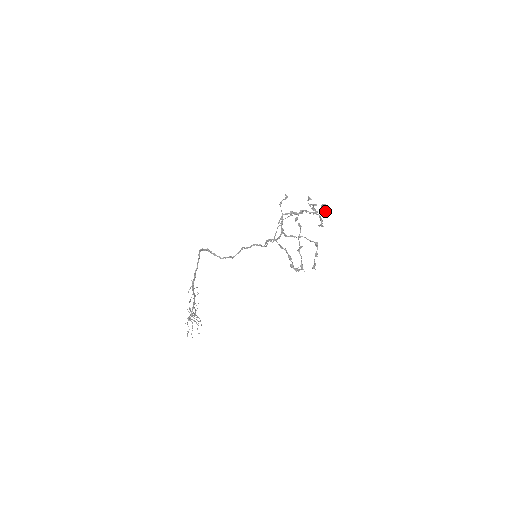
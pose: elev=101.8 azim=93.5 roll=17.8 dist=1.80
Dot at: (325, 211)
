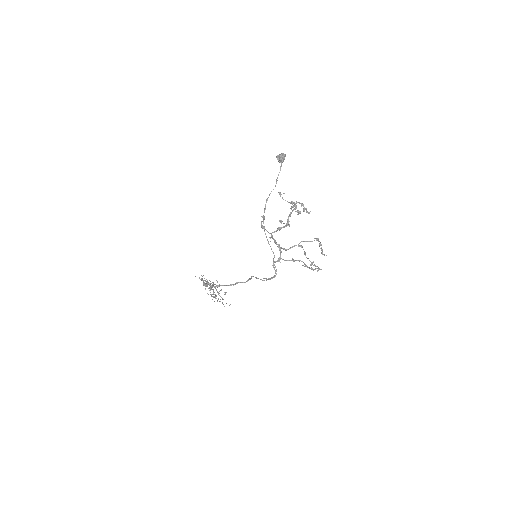
Dot at: (283, 161)
